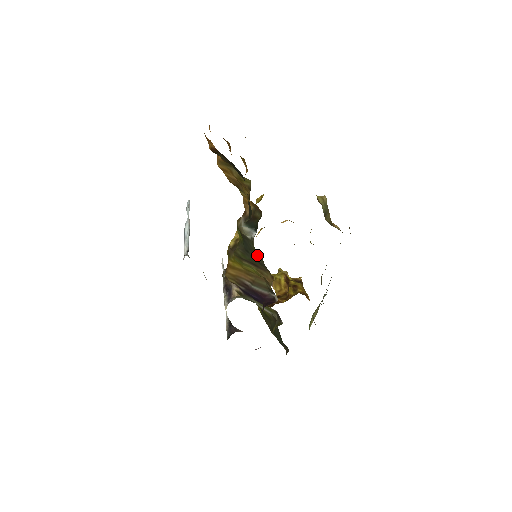
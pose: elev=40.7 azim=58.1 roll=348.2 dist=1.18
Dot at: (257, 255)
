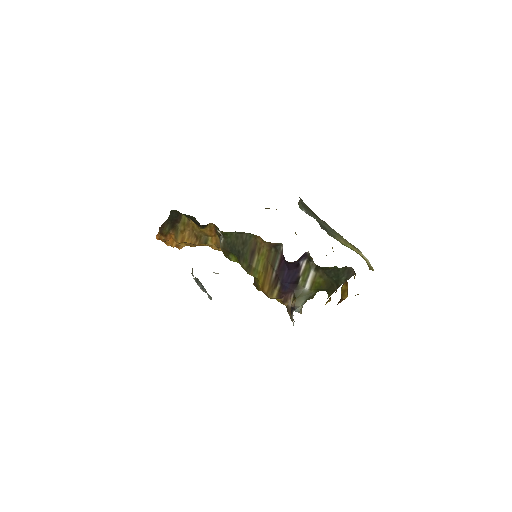
Dot at: (236, 239)
